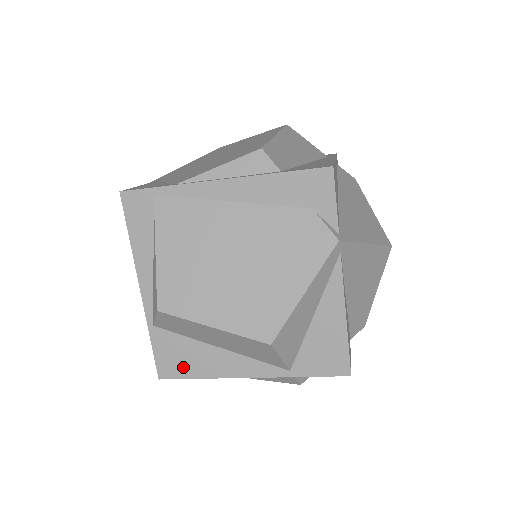
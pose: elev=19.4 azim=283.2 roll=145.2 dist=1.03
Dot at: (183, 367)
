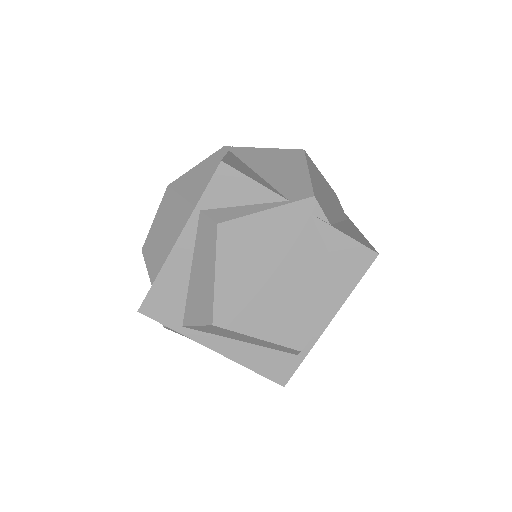
Dot at: occluded
